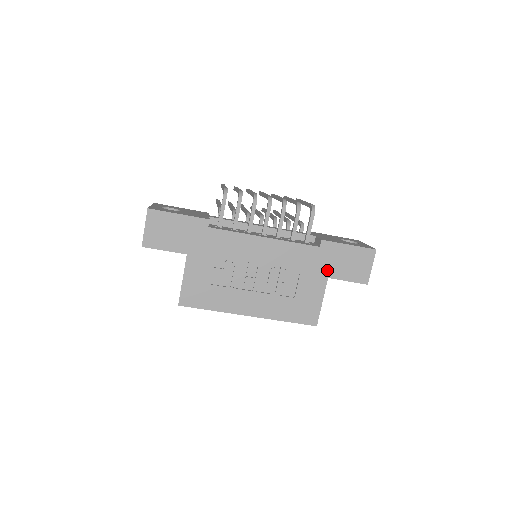
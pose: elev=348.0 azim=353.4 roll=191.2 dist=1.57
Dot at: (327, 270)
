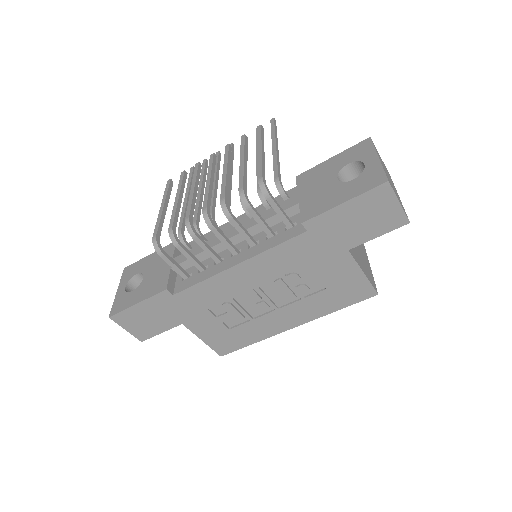
Dot at: (339, 244)
